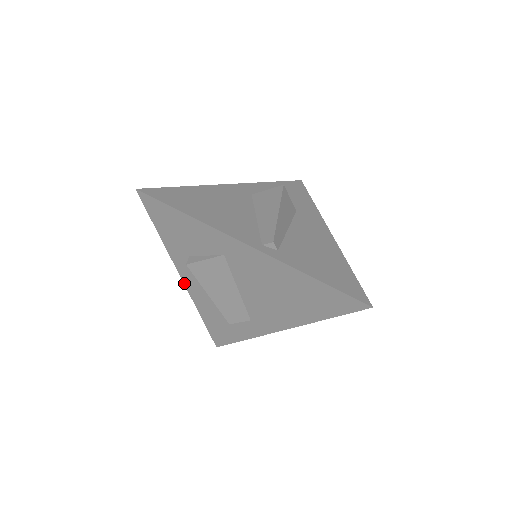
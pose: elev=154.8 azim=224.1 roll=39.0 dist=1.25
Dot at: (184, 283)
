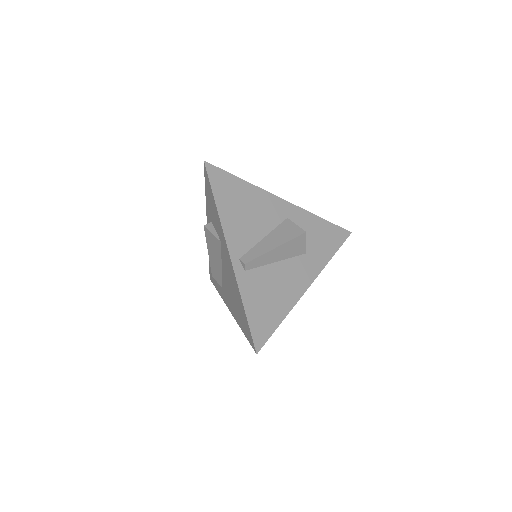
Dot at: occluded
